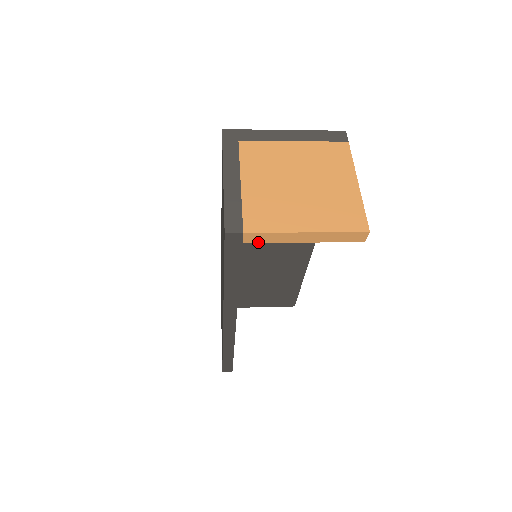
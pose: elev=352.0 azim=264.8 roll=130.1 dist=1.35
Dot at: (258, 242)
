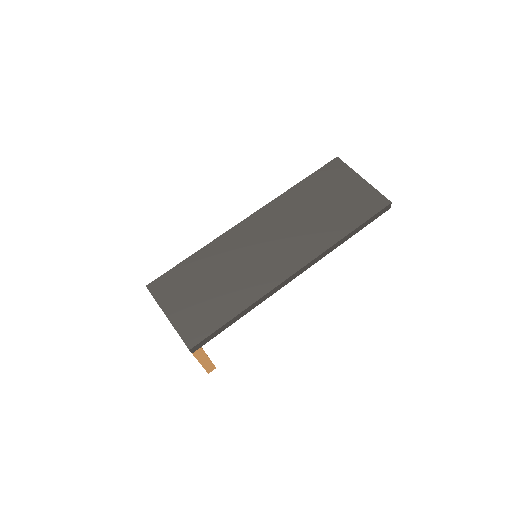
Dot at: occluded
